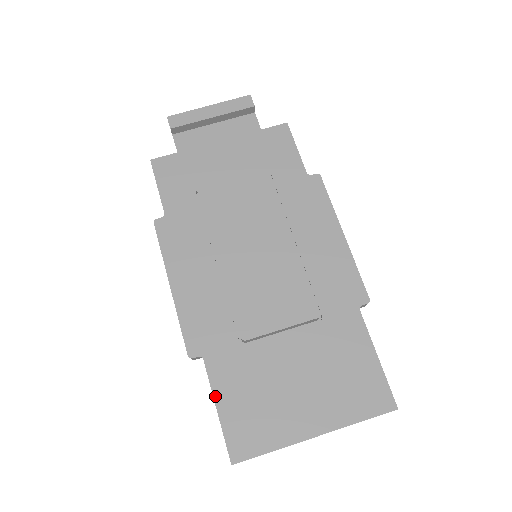
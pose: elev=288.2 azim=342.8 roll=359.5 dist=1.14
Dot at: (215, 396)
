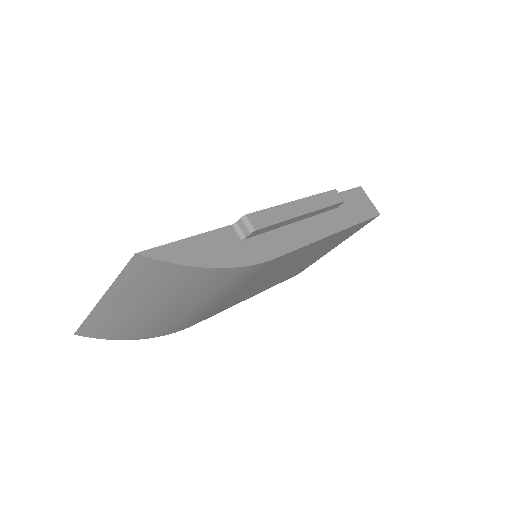
Dot at: occluded
